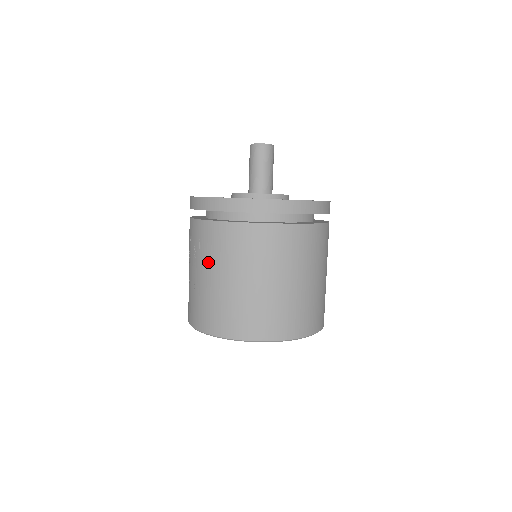
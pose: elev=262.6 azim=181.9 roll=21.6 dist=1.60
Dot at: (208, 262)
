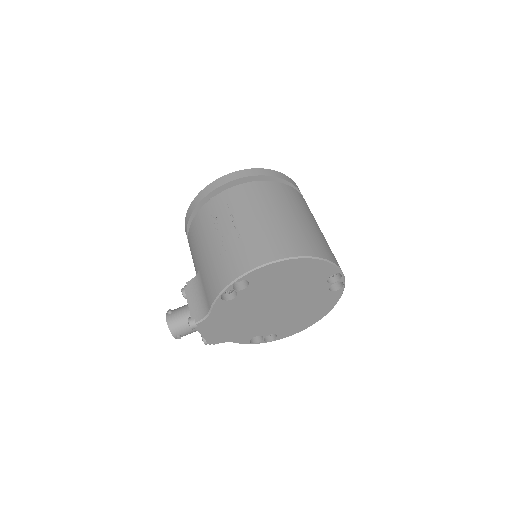
Dot at: (254, 208)
